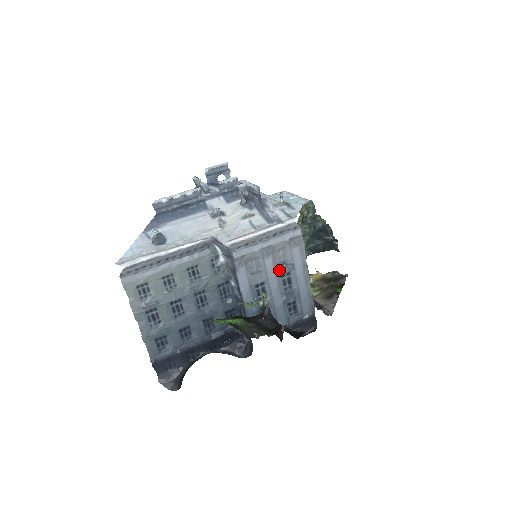
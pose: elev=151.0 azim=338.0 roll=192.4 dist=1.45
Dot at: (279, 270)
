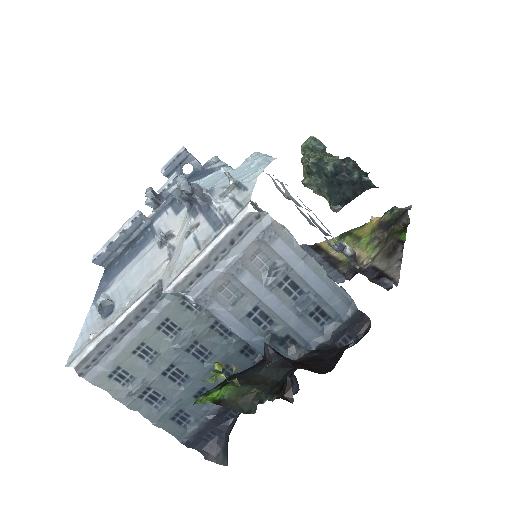
Dot at: (268, 282)
